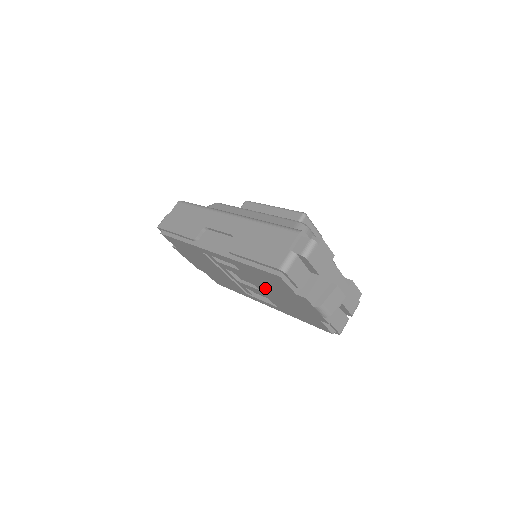
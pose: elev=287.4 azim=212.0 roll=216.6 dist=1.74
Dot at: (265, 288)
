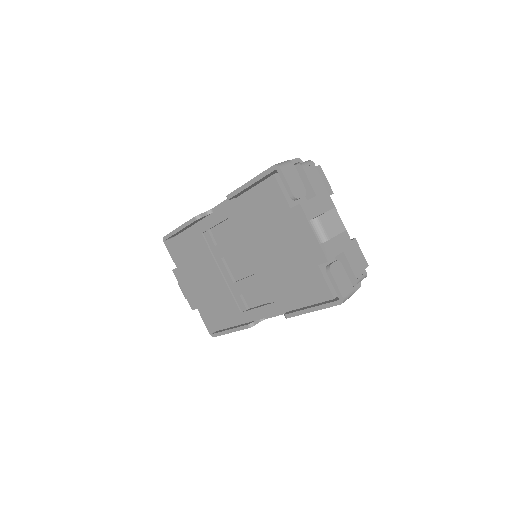
Dot at: (260, 247)
